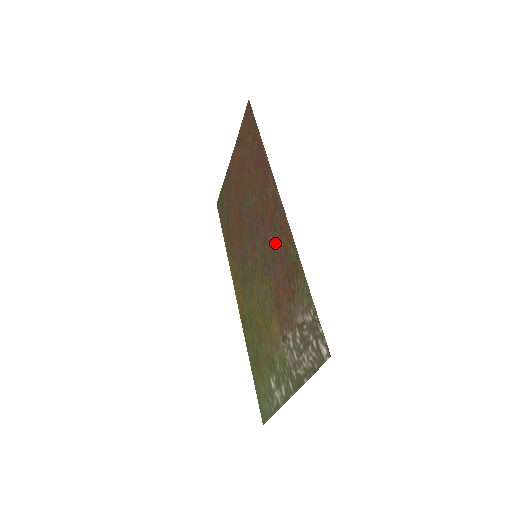
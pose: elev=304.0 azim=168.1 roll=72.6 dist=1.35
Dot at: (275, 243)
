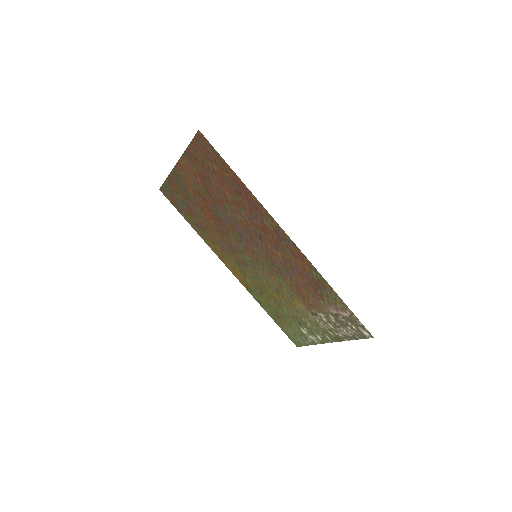
Dot at: (286, 260)
